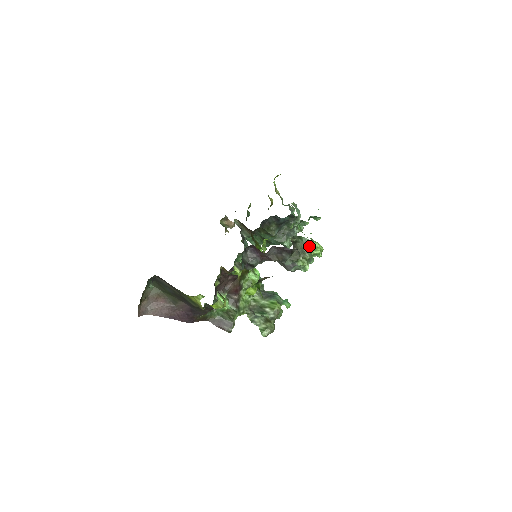
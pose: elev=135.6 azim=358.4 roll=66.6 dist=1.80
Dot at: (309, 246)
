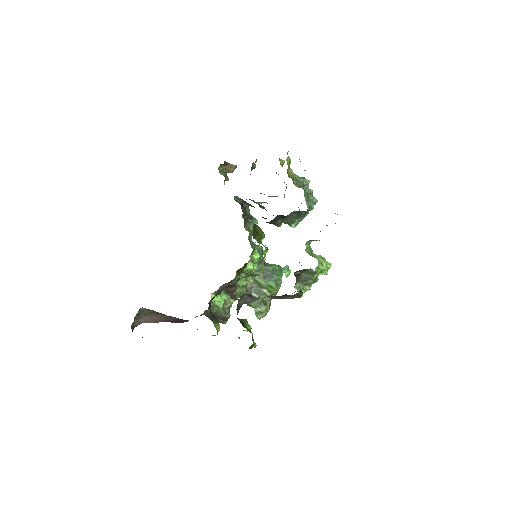
Dot at: (315, 274)
